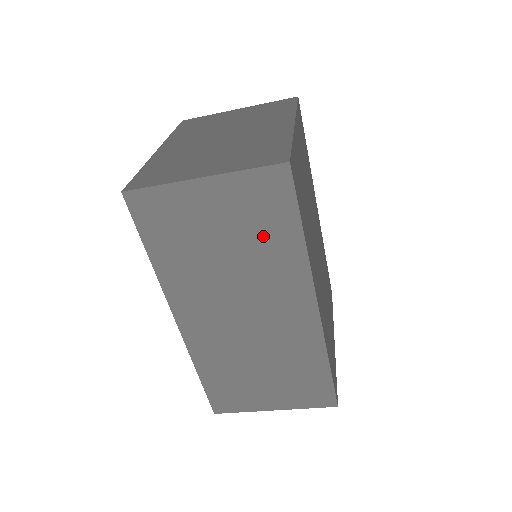
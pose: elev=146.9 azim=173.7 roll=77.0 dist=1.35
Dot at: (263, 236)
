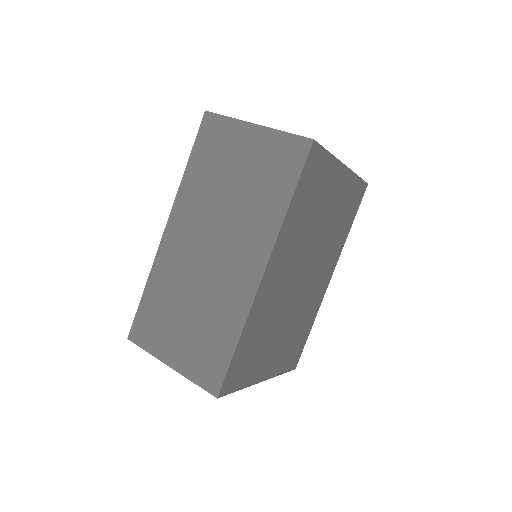
Dot at: (264, 188)
